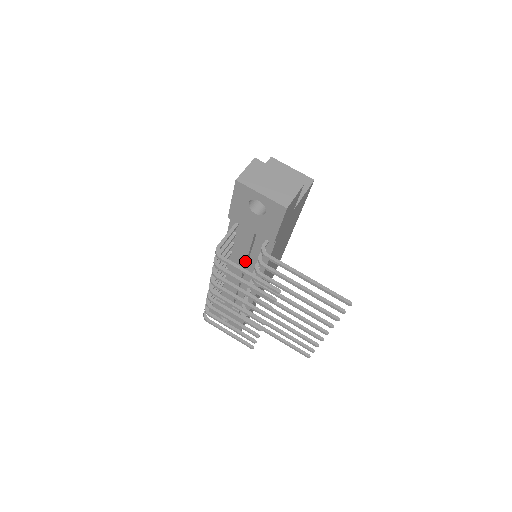
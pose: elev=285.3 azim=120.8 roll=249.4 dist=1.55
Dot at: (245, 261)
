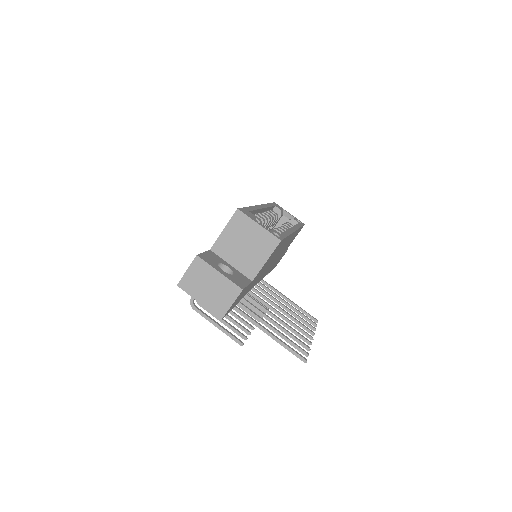
Dot at: occluded
